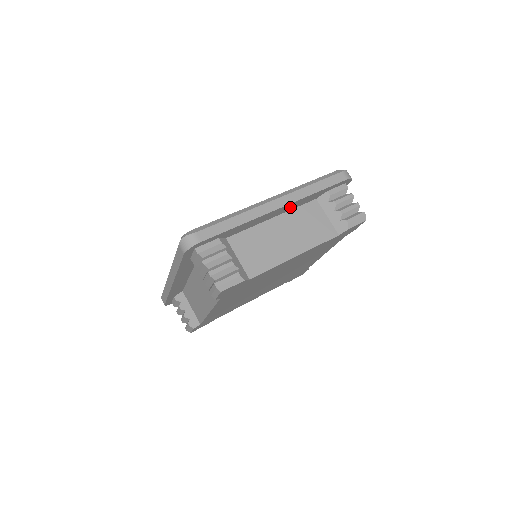
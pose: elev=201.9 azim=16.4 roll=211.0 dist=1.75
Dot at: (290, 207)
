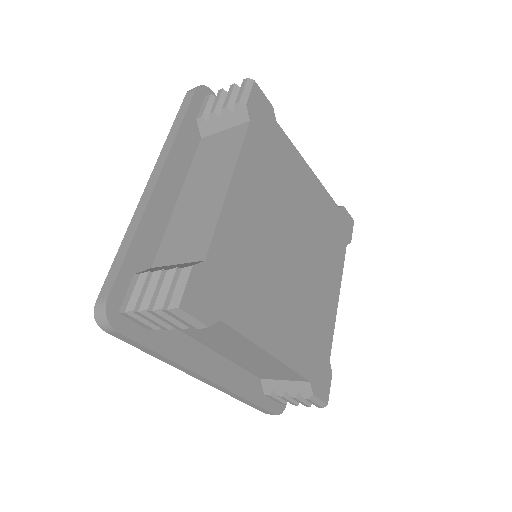
Dot at: (177, 170)
